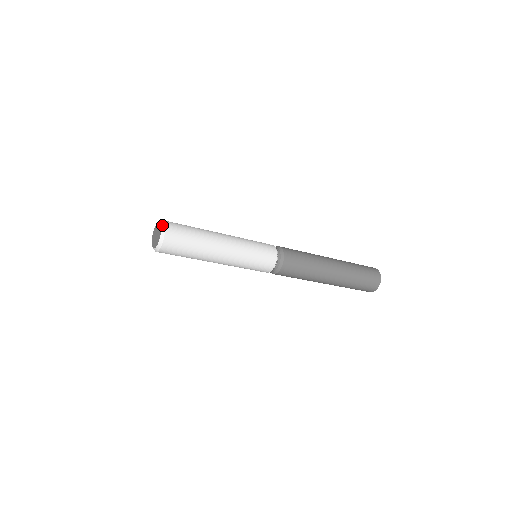
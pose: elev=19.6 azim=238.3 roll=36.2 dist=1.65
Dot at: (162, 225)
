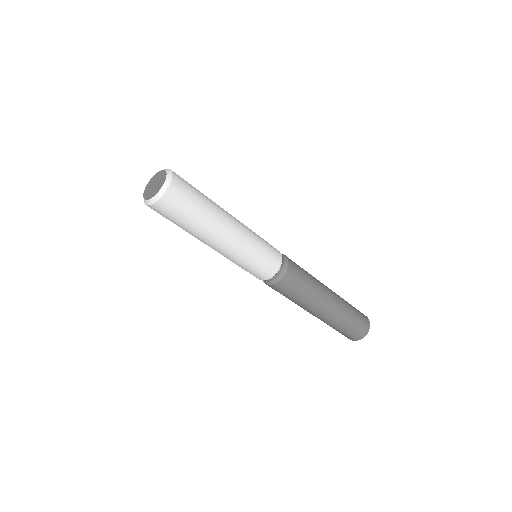
Dot at: (168, 170)
